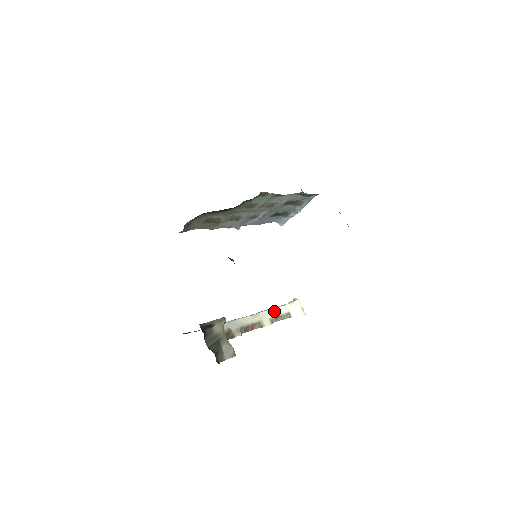
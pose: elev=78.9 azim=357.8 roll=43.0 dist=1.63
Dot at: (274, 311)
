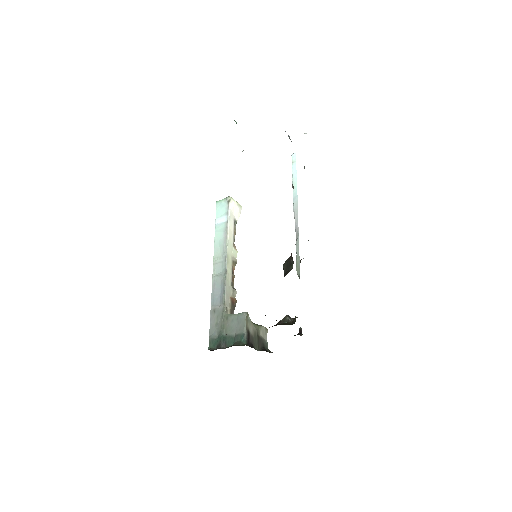
Dot at: (230, 235)
